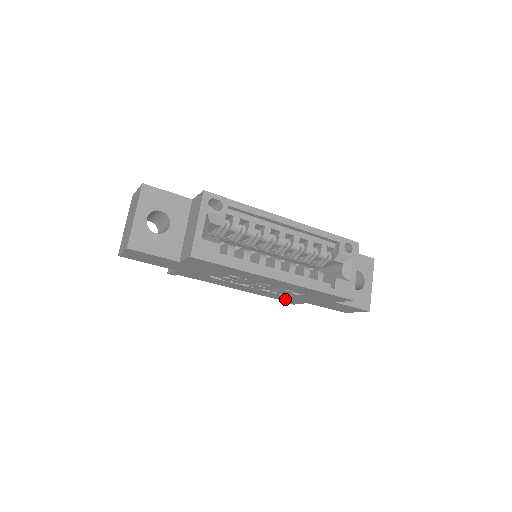
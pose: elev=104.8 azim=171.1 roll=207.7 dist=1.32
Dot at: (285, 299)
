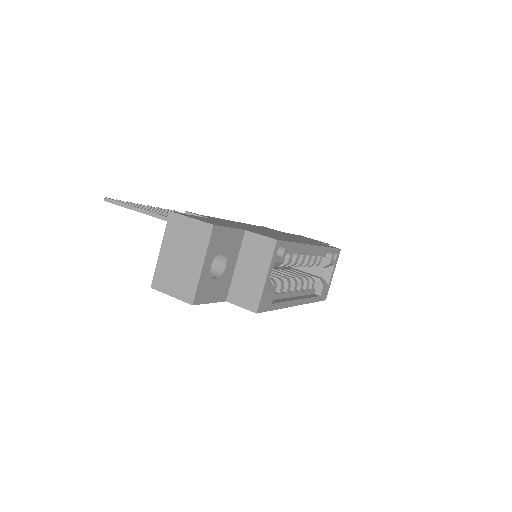
Dot at: occluded
